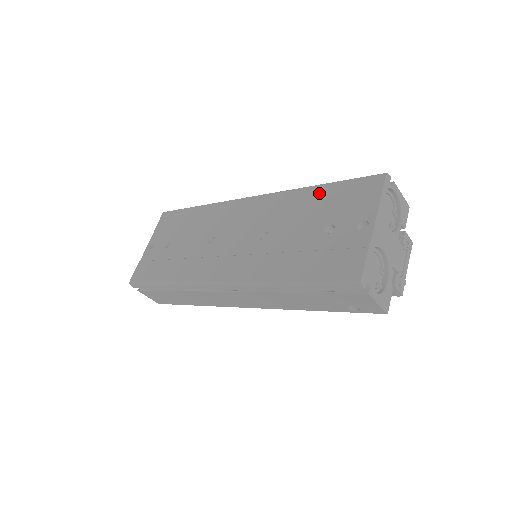
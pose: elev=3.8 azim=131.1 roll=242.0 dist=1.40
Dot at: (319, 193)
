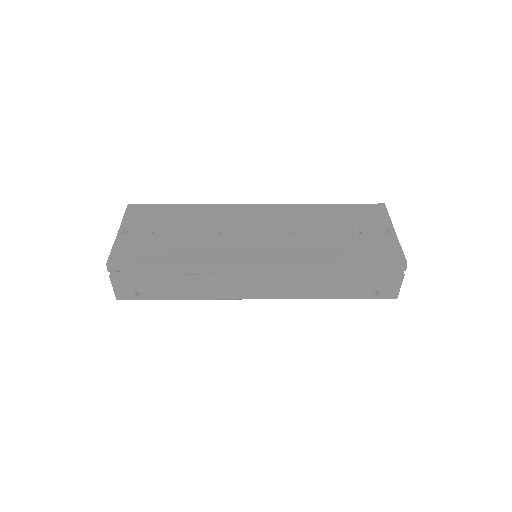
Dot at: (332, 208)
